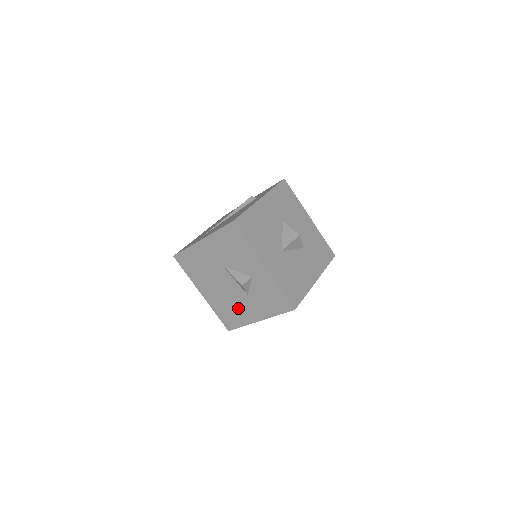
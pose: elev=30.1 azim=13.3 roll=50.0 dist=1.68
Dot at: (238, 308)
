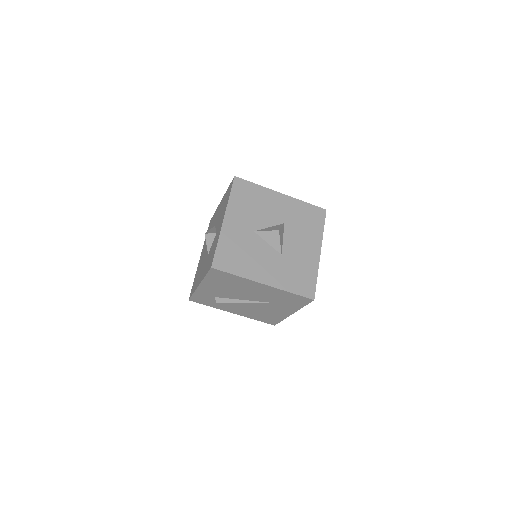
Dot at: occluded
